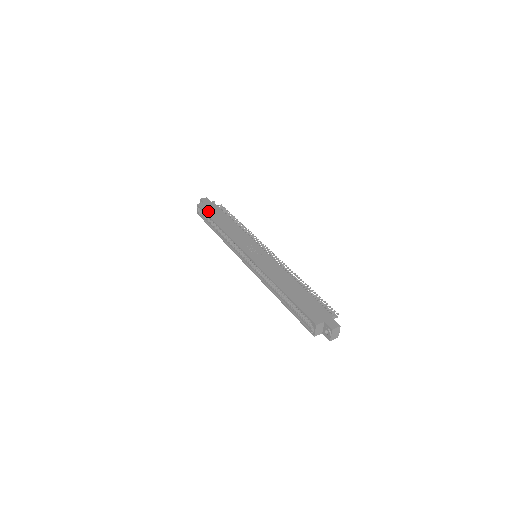
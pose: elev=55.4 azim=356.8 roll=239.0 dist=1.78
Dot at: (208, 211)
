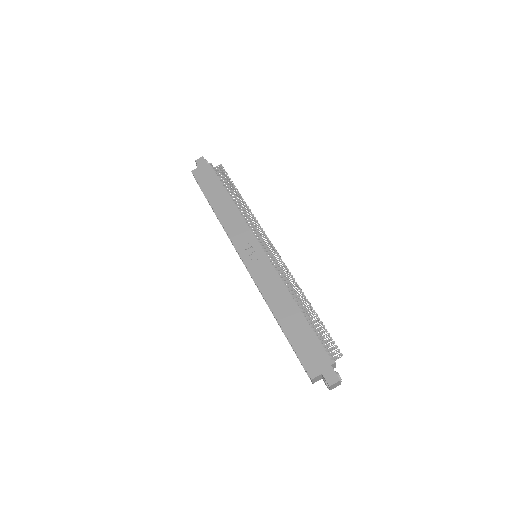
Dot at: (203, 184)
